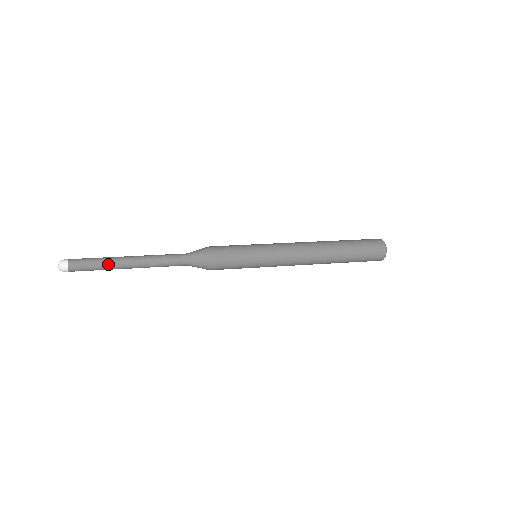
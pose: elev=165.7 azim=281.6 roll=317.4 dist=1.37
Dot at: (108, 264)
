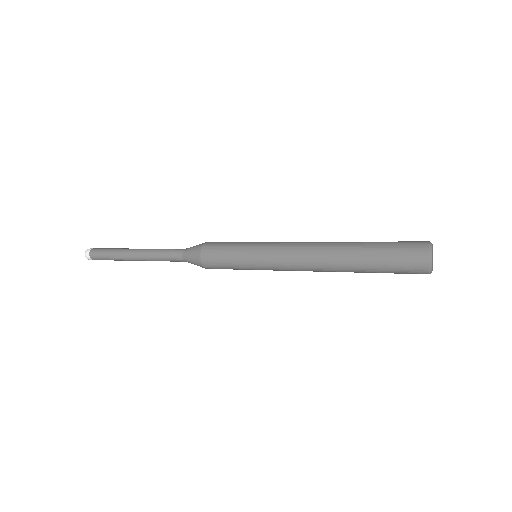
Dot at: (118, 255)
